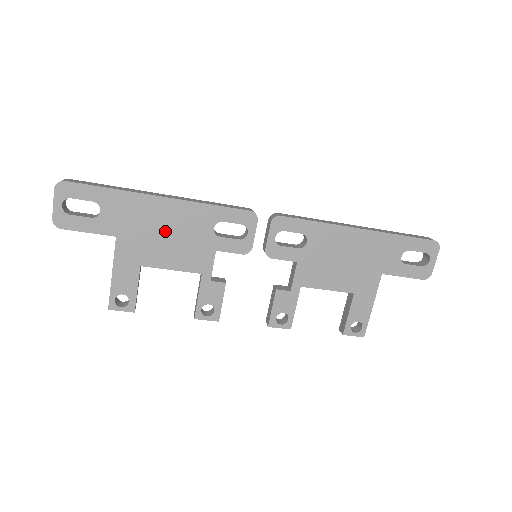
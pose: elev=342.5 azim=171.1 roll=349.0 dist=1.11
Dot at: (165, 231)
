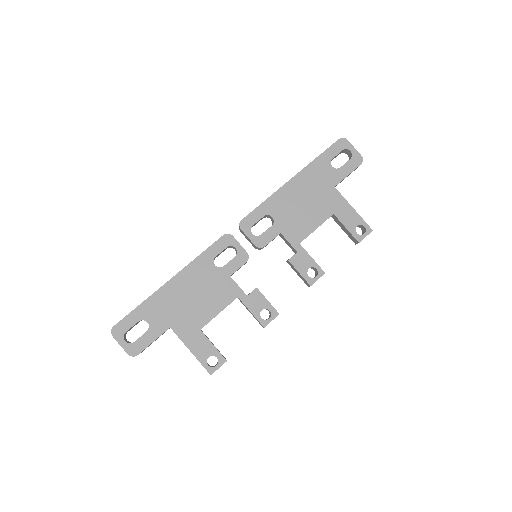
Dot at: (192, 296)
